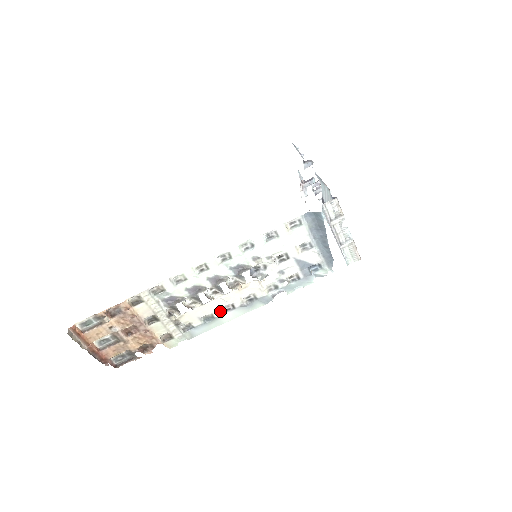
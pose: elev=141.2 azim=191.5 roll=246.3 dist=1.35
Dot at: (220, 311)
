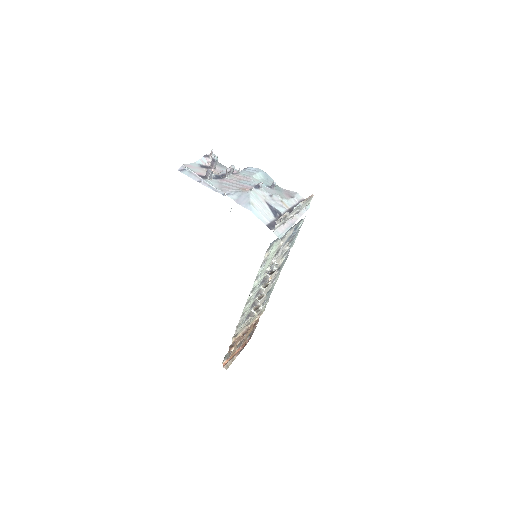
Dot at: (270, 287)
